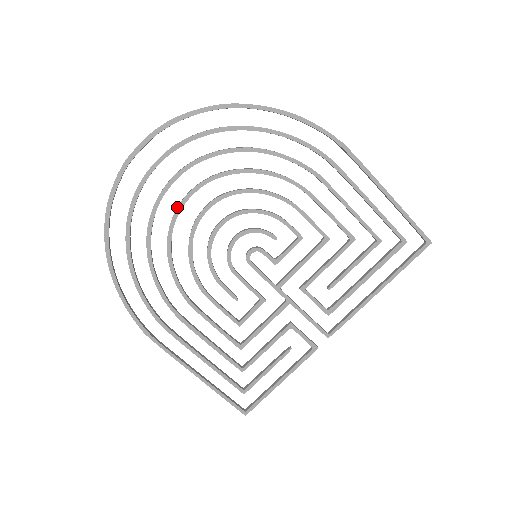
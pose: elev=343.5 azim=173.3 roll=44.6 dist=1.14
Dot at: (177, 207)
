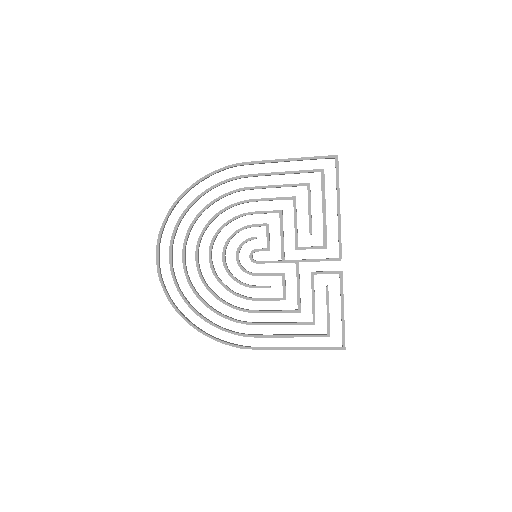
Dot at: (197, 270)
